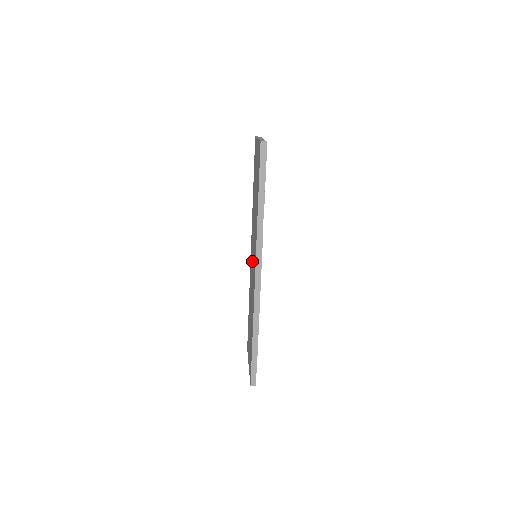
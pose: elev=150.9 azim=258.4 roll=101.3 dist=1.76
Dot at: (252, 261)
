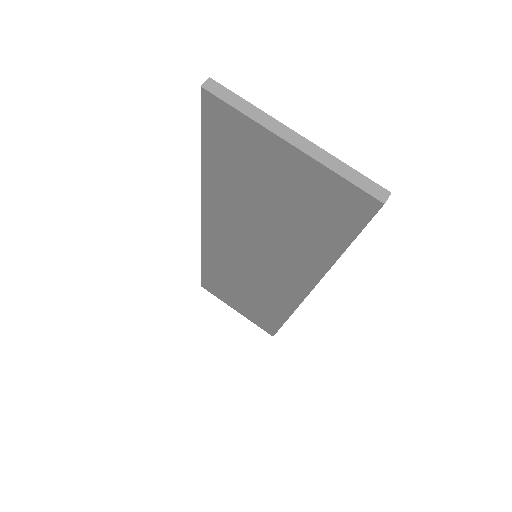
Dot at: (244, 260)
